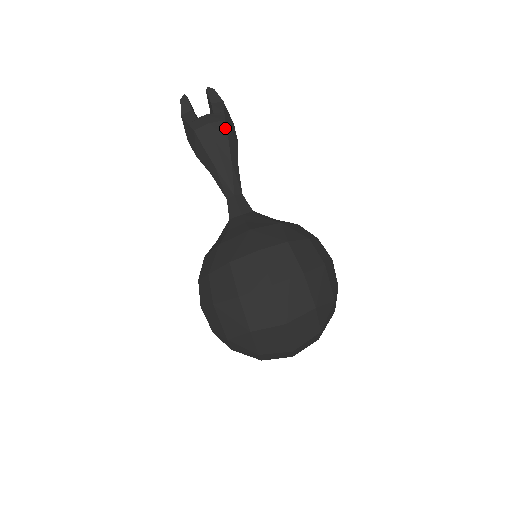
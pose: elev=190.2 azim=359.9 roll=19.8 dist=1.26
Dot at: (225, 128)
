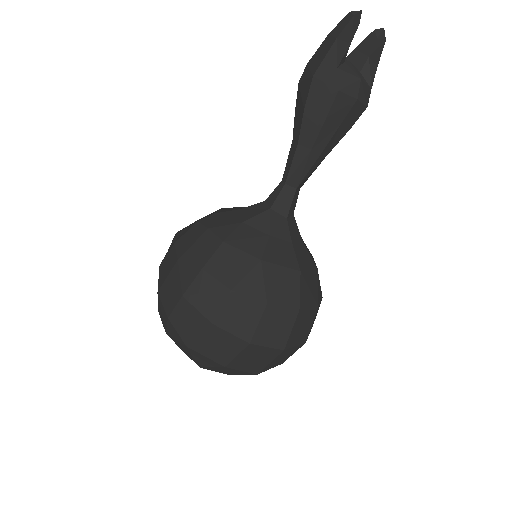
Dot at: (359, 116)
